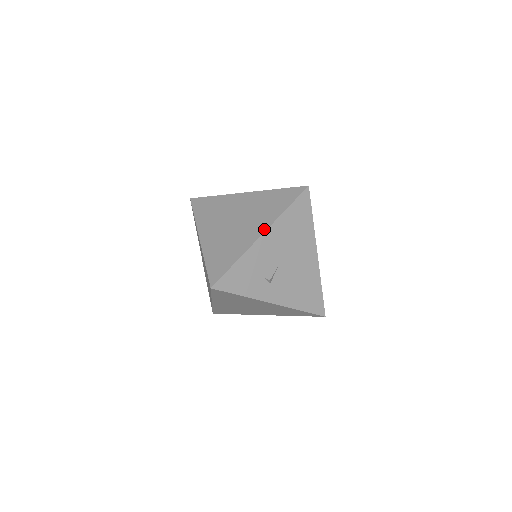
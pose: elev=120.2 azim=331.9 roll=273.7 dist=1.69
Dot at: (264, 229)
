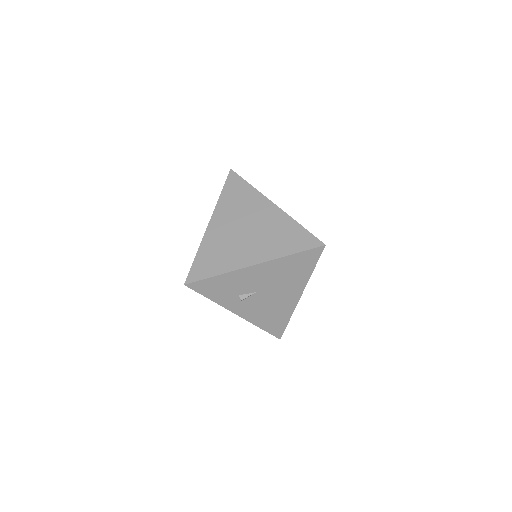
Dot at: (260, 261)
